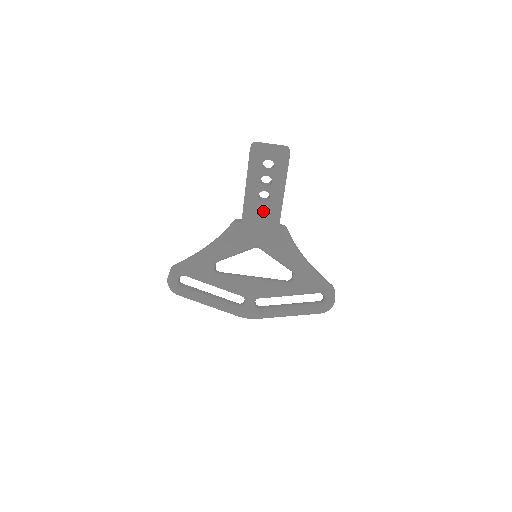
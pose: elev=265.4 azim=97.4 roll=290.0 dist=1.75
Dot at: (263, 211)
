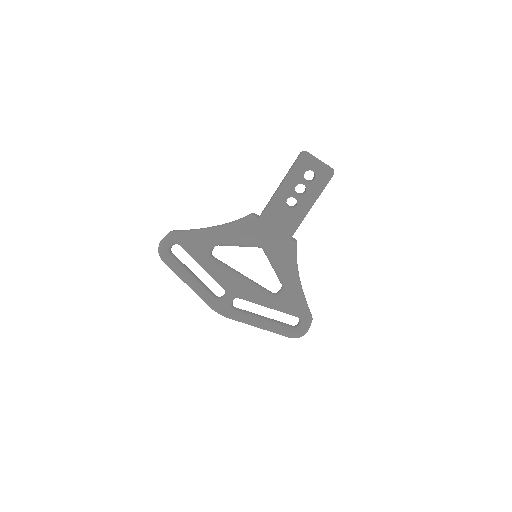
Dot at: (284, 216)
